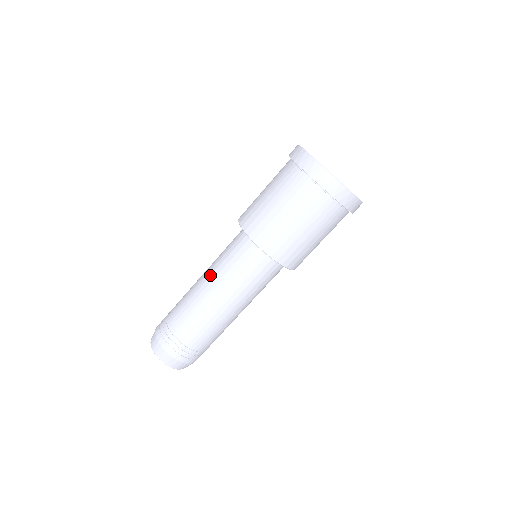
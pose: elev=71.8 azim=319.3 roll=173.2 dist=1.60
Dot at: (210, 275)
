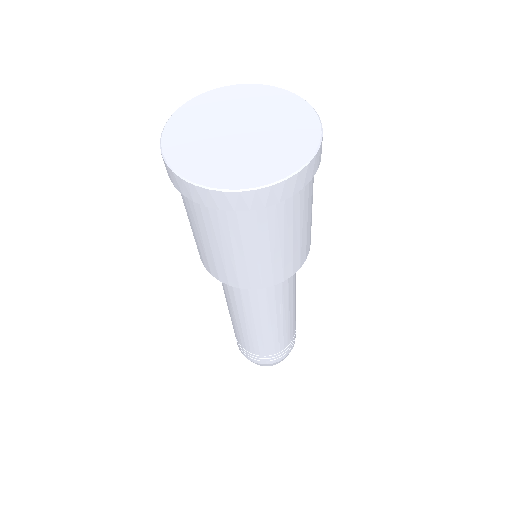
Dot at: (252, 319)
